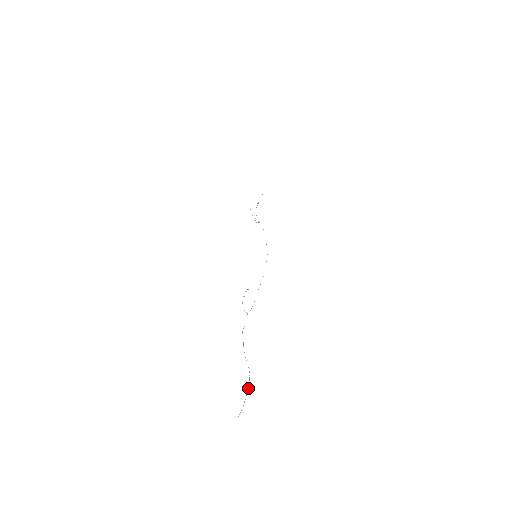
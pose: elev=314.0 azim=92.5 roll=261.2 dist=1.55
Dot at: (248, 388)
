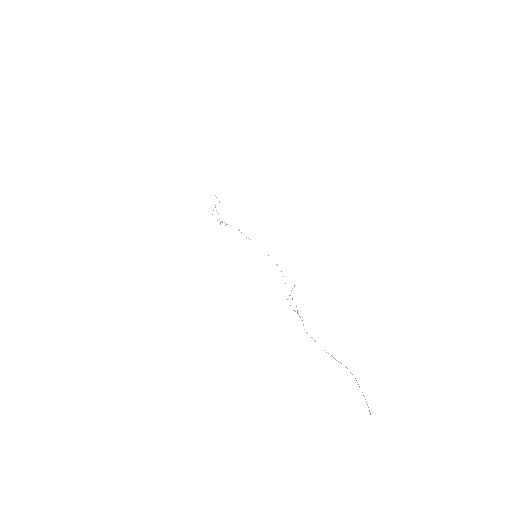
Dot at: (357, 382)
